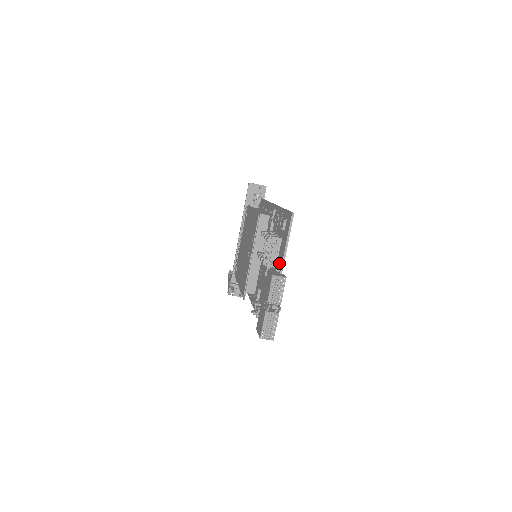
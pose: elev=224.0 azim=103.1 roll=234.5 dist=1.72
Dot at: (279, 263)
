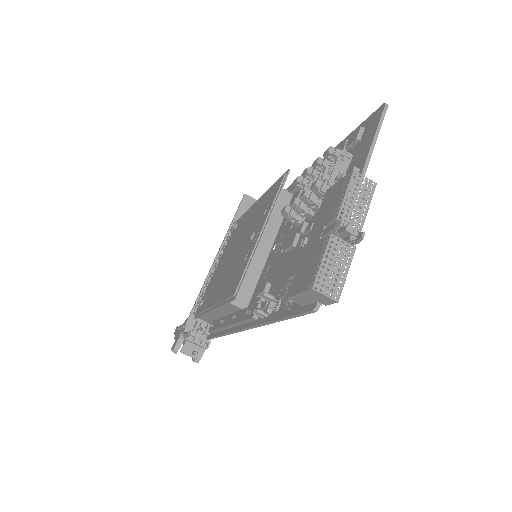
Dot at: occluded
